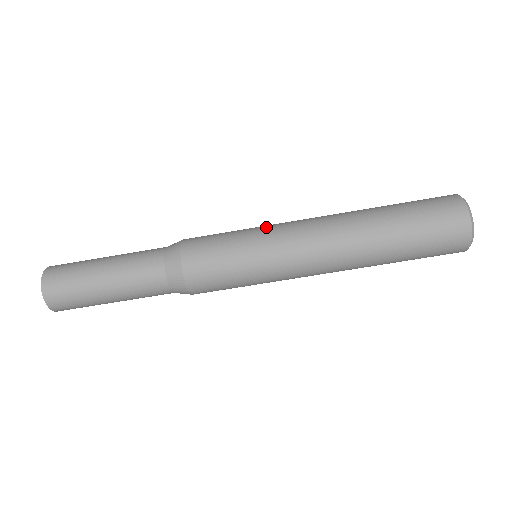
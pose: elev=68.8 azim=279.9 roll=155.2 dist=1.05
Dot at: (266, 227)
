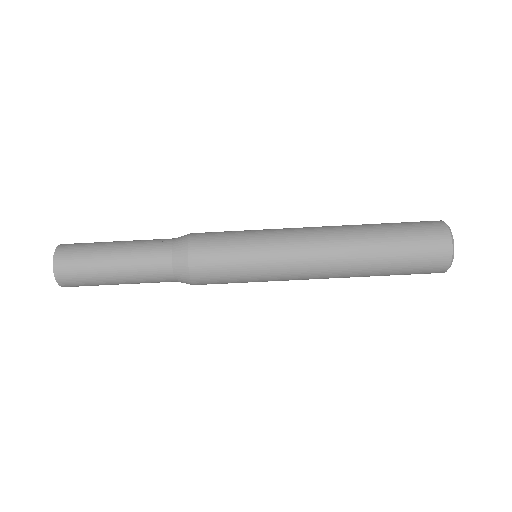
Dot at: (268, 229)
